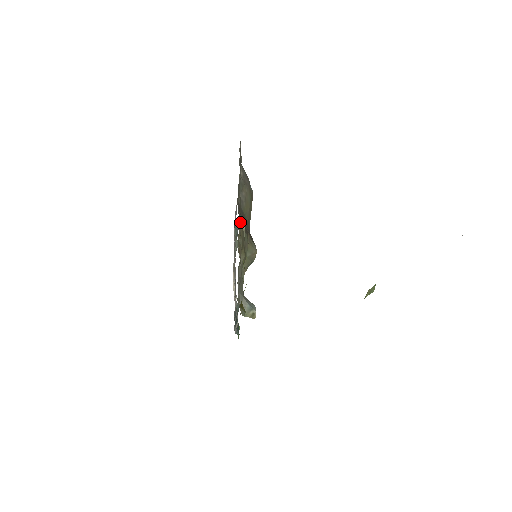
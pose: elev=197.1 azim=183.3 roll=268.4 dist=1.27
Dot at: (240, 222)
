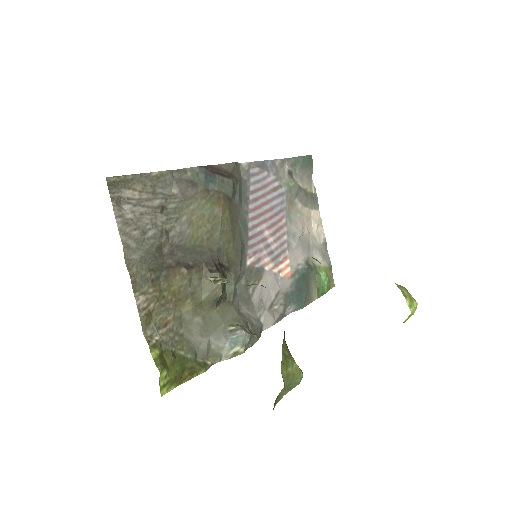
Dot at: (147, 297)
